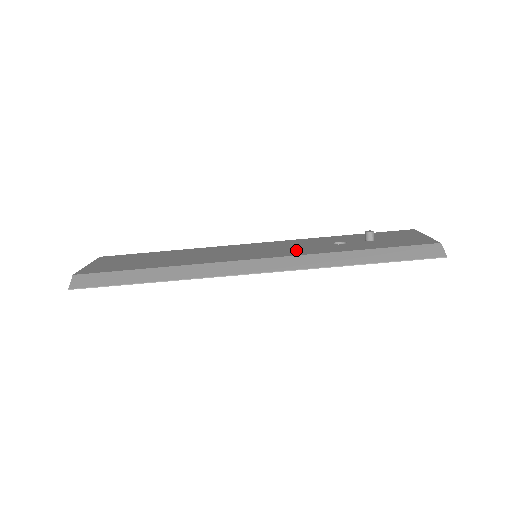
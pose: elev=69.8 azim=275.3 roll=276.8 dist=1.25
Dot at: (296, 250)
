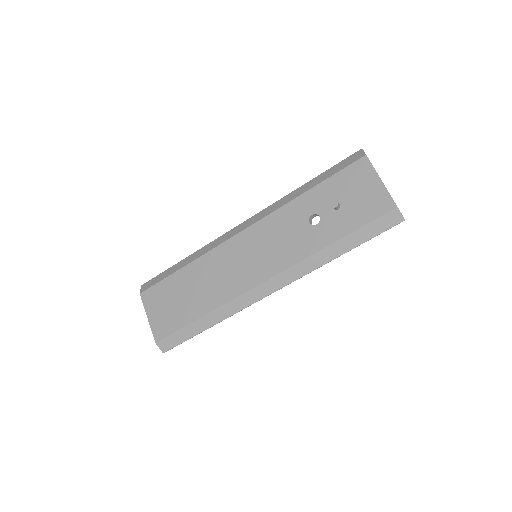
Dot at: (287, 250)
